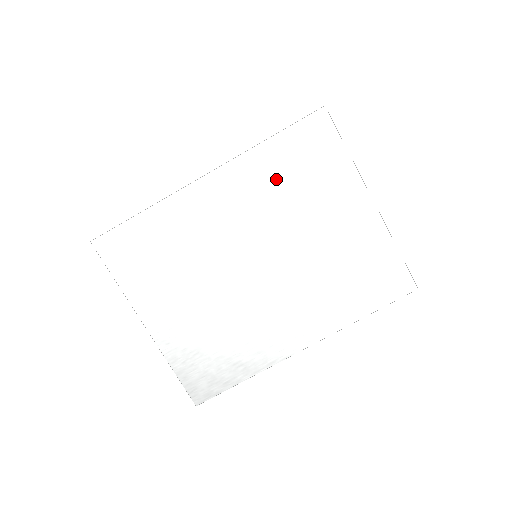
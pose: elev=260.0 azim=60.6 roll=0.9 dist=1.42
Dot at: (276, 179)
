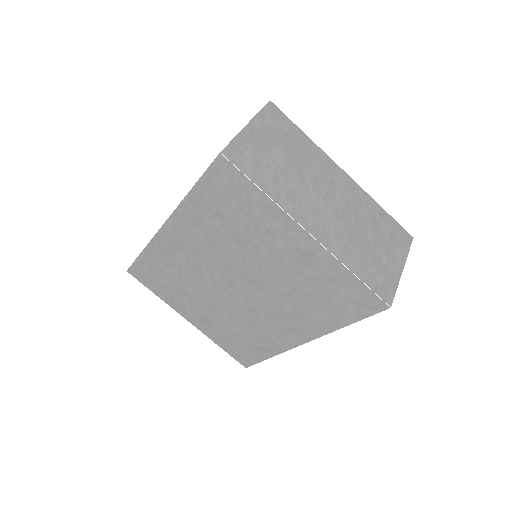
Dot at: (215, 222)
